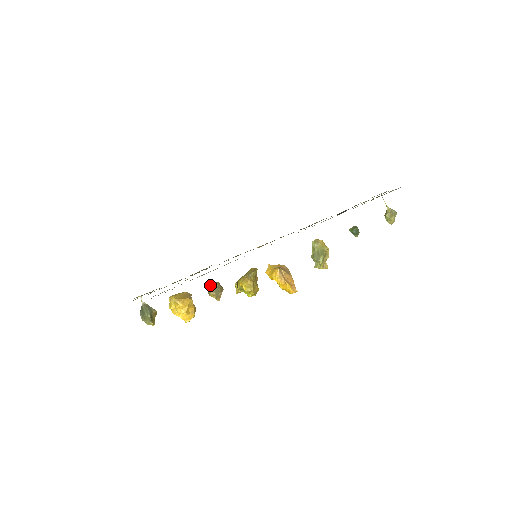
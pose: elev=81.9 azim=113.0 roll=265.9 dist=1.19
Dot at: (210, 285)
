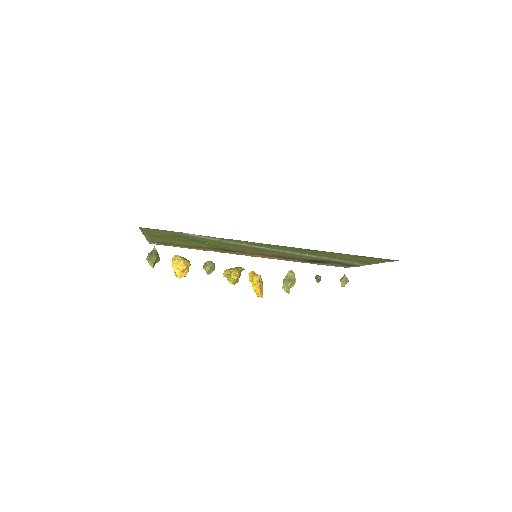
Dot at: (209, 261)
